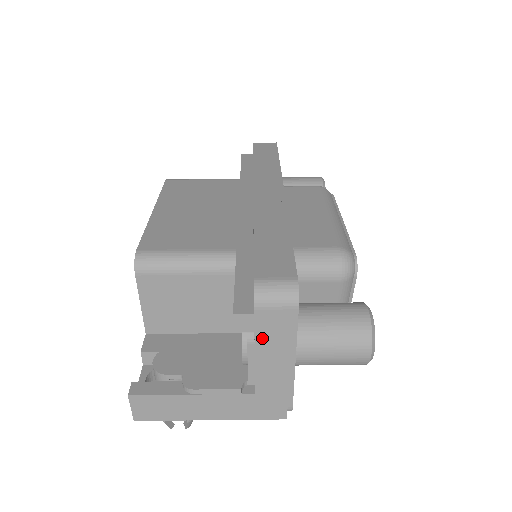
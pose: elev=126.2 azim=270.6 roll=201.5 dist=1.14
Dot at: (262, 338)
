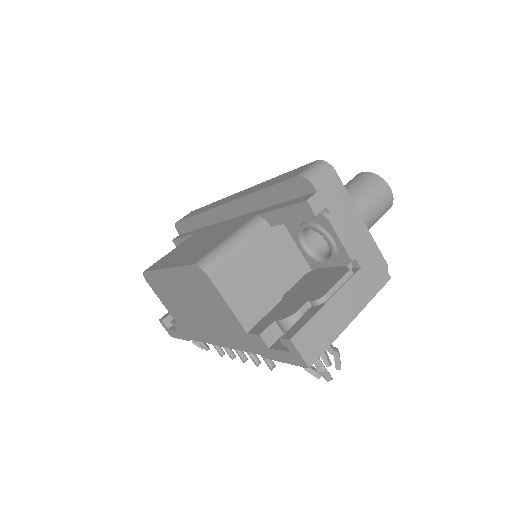
Dot at: (333, 210)
